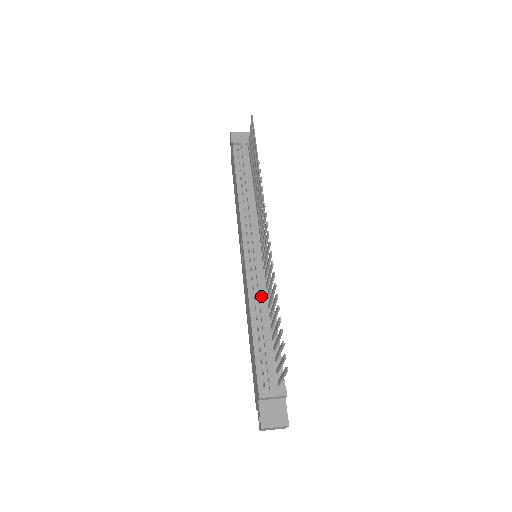
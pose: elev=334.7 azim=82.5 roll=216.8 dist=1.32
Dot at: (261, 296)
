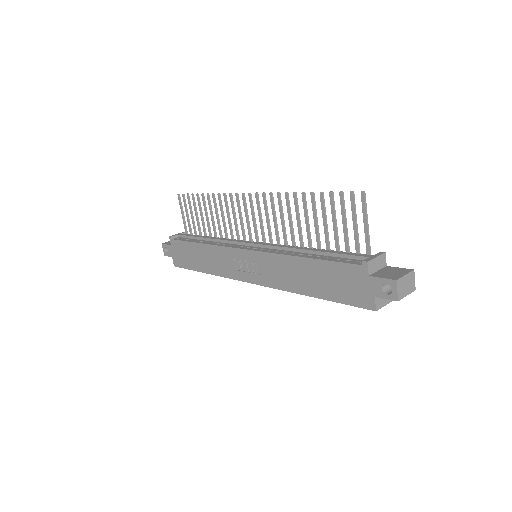
Dot at: (289, 247)
